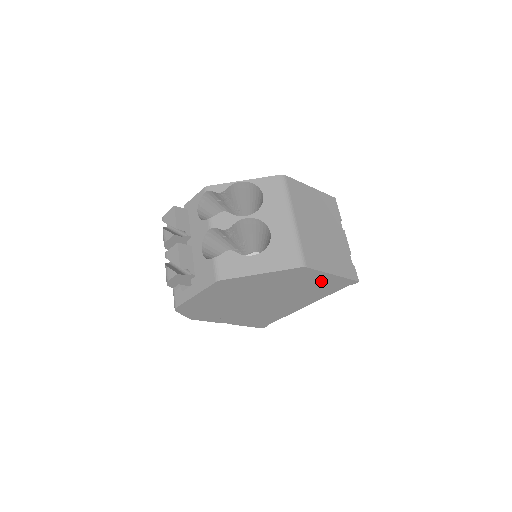
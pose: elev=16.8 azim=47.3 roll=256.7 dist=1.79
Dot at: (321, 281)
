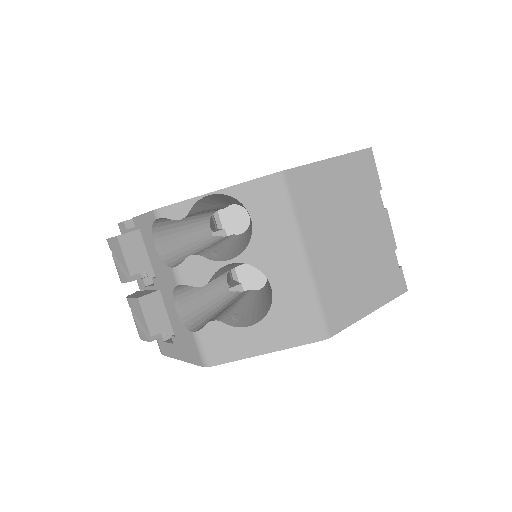
Dot at: occluded
